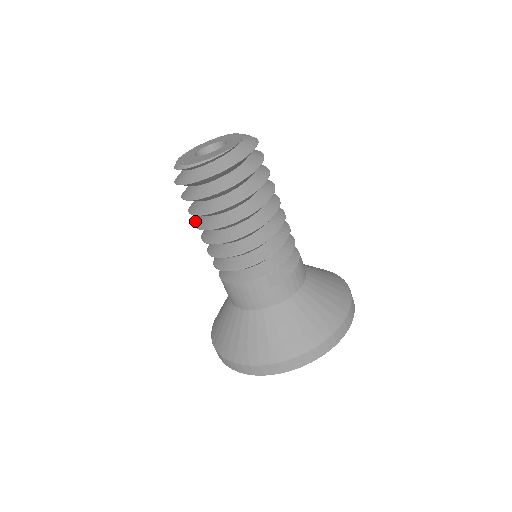
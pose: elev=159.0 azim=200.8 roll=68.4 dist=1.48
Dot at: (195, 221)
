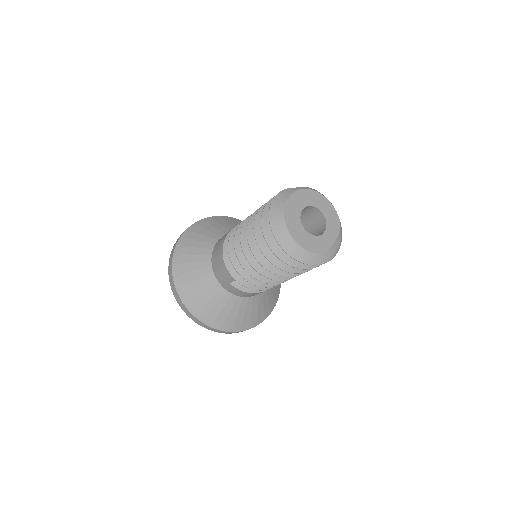
Dot at: occluded
